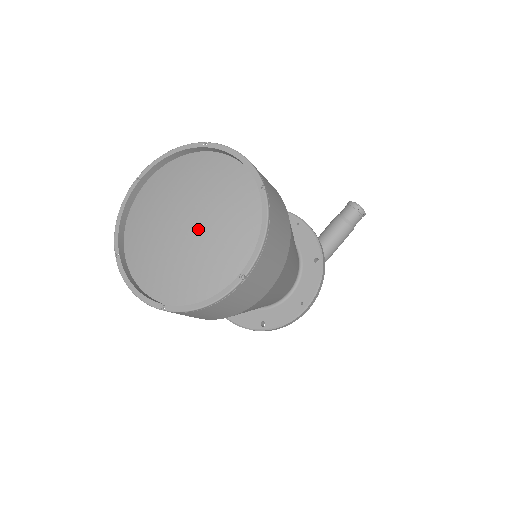
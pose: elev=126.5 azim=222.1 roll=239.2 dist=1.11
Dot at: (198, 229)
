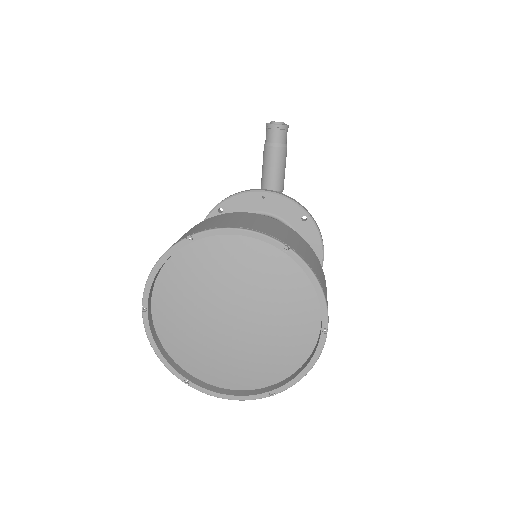
Dot at: (249, 317)
